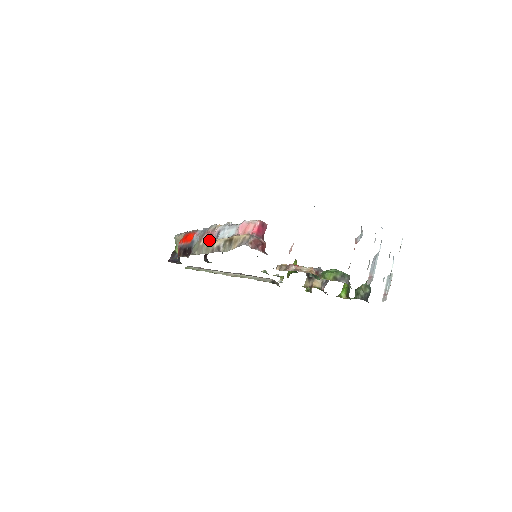
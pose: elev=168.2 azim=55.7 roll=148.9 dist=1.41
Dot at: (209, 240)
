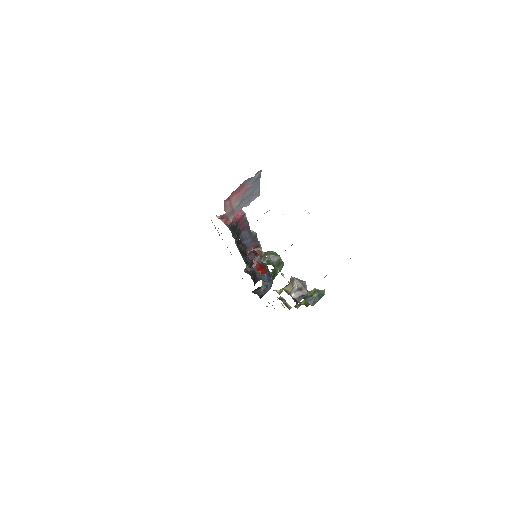
Dot at: occluded
